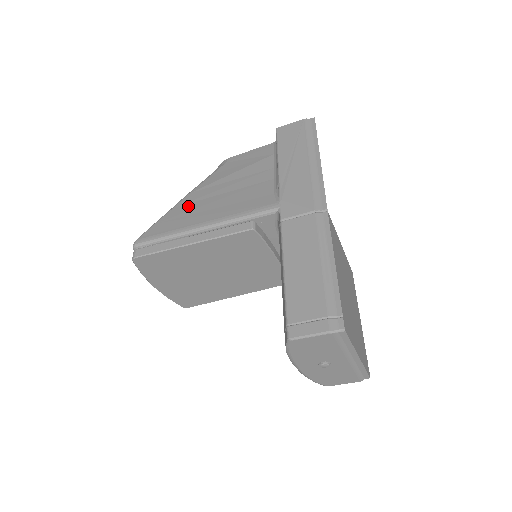
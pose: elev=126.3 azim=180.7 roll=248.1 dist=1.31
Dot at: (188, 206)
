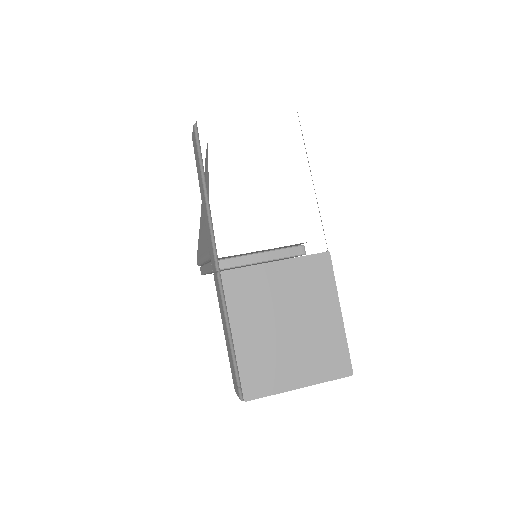
Dot at: occluded
